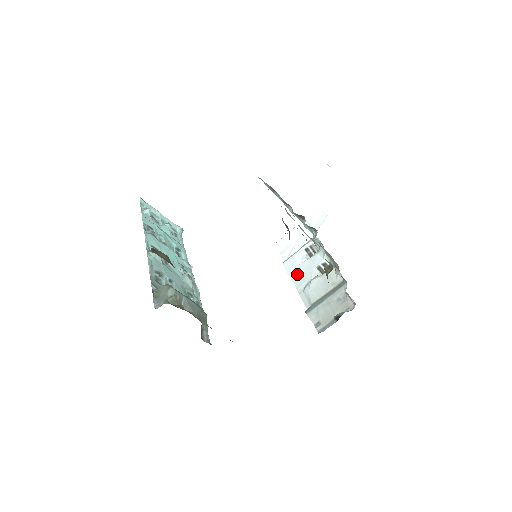
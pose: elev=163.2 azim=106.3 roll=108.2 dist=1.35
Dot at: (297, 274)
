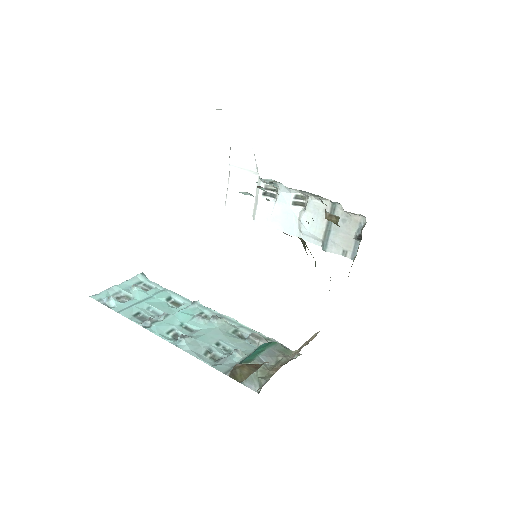
Dot at: (279, 222)
